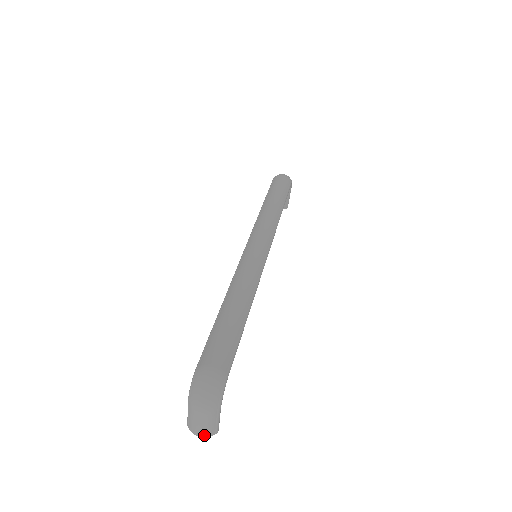
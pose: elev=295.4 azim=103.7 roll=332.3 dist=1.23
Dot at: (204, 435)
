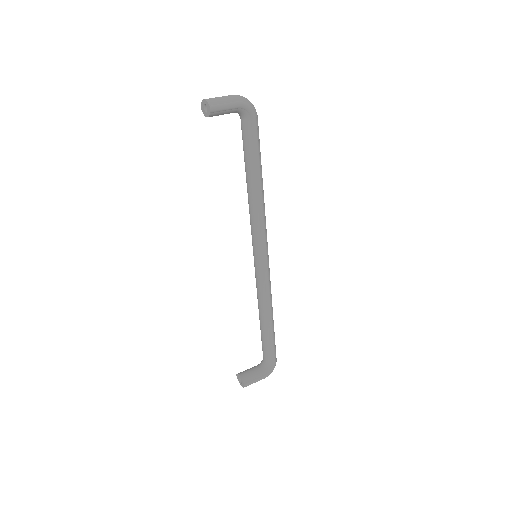
Dot at: (209, 100)
